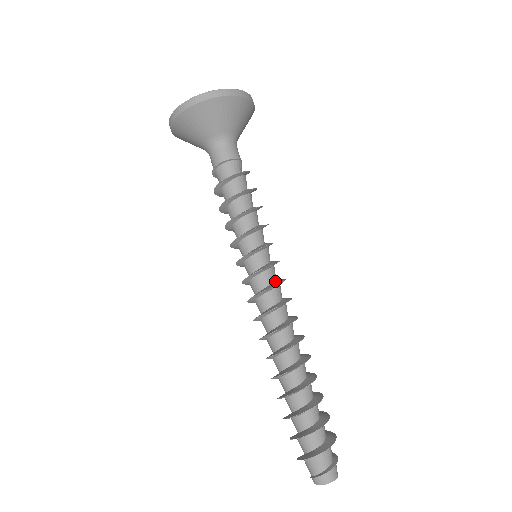
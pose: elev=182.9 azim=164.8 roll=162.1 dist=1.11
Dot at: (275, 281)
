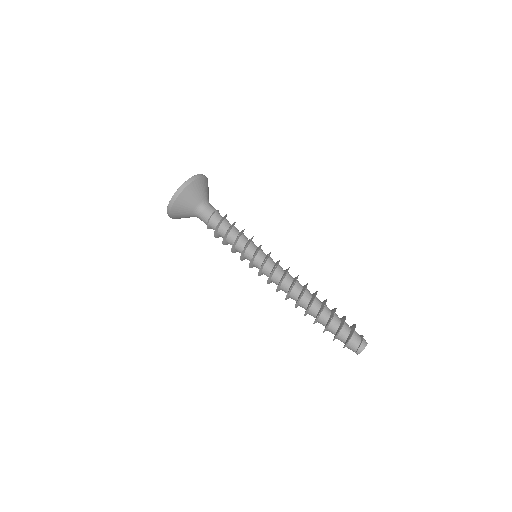
Dot at: occluded
